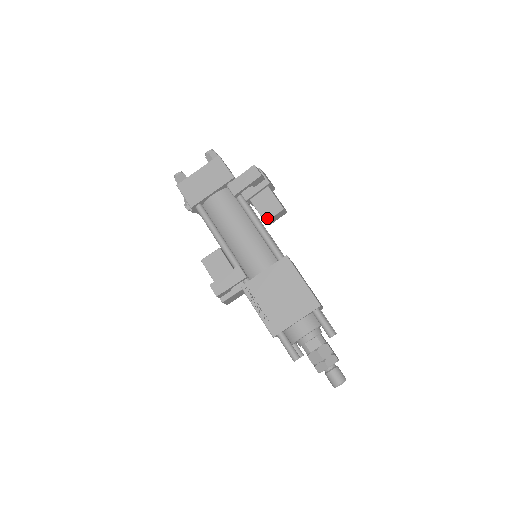
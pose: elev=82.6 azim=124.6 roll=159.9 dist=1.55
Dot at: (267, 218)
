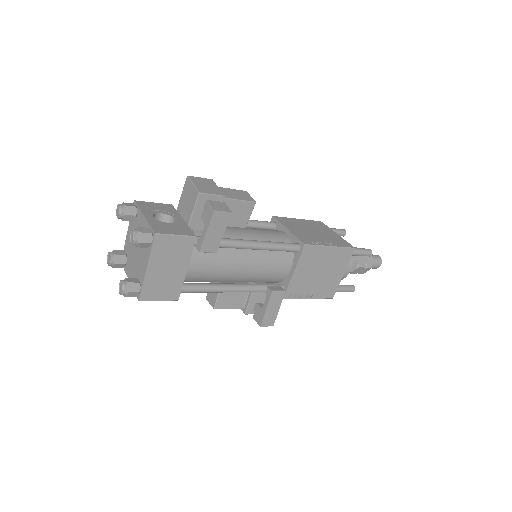
Dot at: (245, 224)
